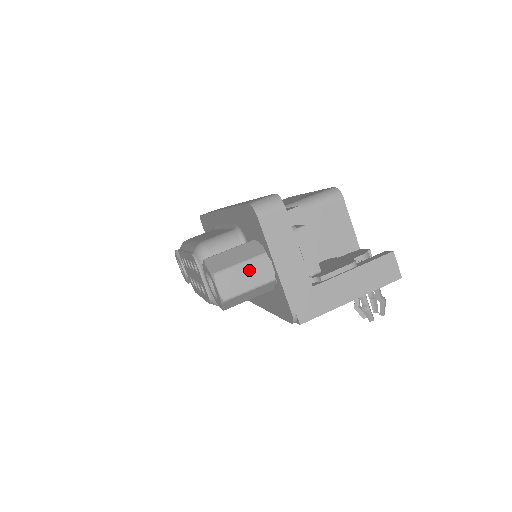
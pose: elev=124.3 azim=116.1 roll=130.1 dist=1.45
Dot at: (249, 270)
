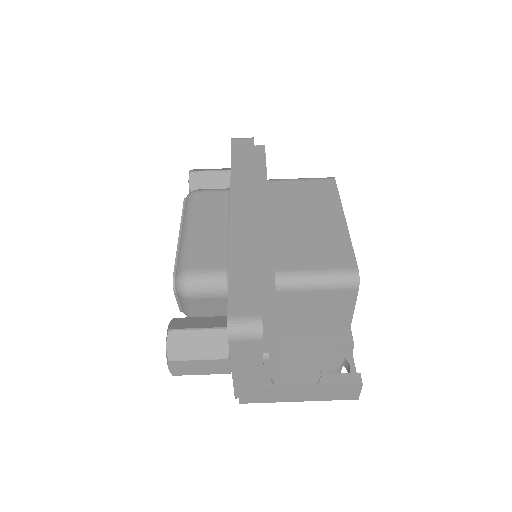
Dot at: (206, 364)
